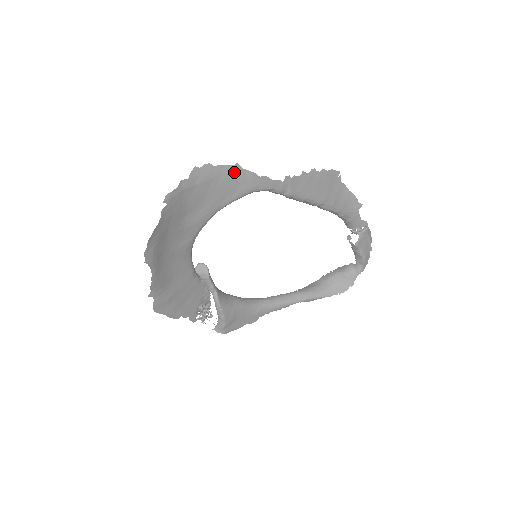
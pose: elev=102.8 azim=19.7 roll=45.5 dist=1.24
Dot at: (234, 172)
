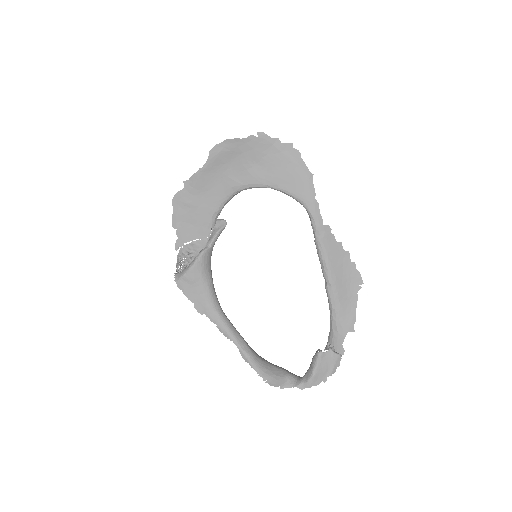
Dot at: (306, 176)
